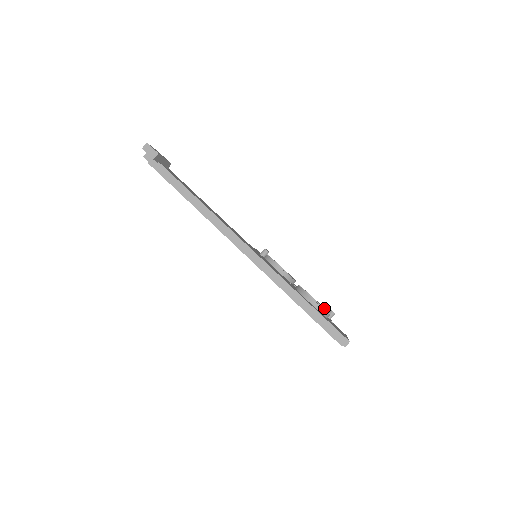
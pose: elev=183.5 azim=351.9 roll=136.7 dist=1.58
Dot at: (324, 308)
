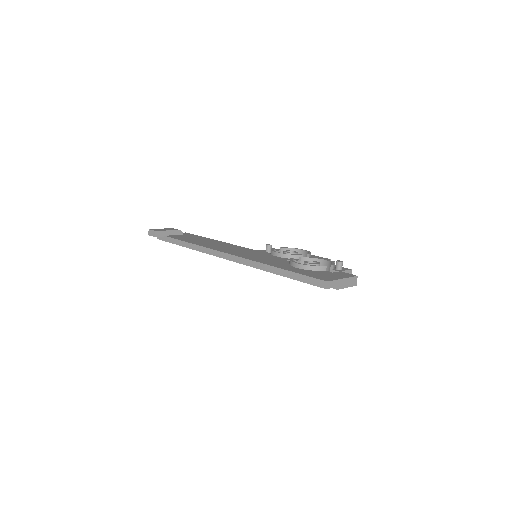
Dot at: (331, 263)
